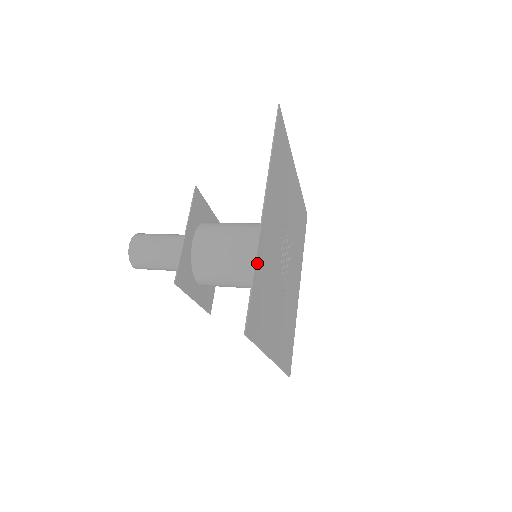
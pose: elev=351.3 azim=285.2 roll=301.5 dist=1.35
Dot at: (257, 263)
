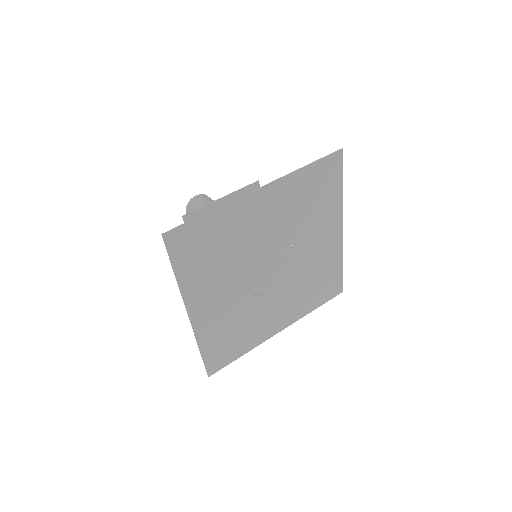
Dot at: (219, 212)
